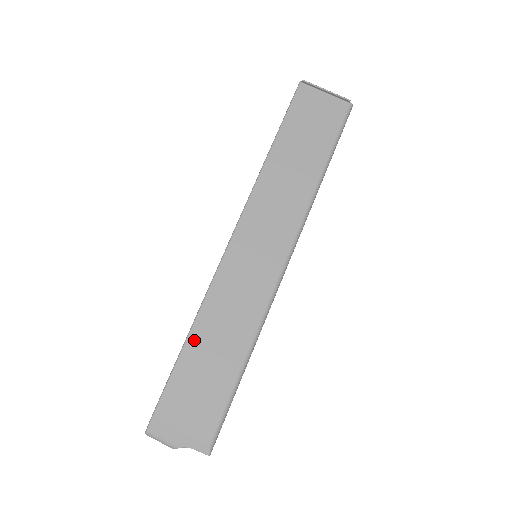
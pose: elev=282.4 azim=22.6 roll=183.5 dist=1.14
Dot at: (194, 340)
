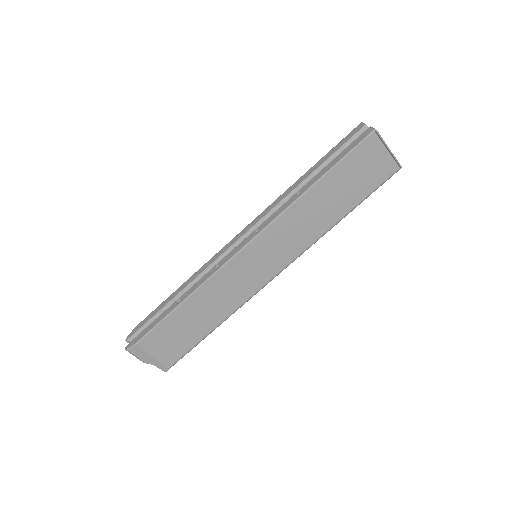
Dot at: (184, 308)
